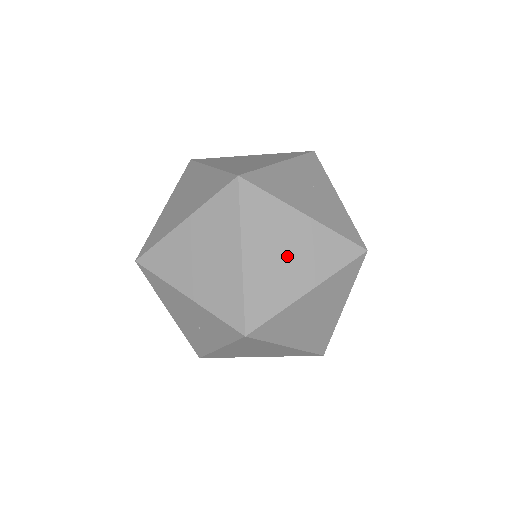
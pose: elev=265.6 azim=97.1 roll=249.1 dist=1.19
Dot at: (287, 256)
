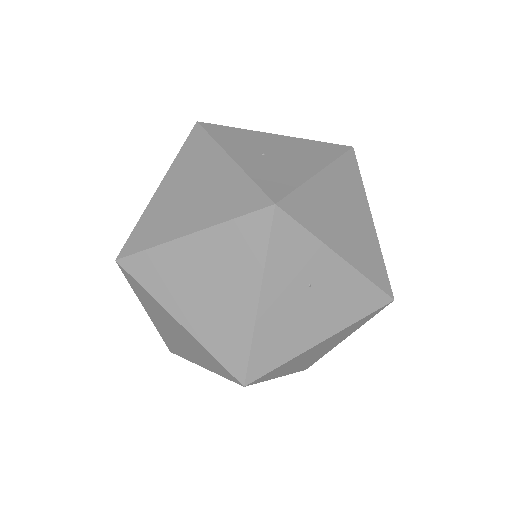
Dot at: (317, 352)
